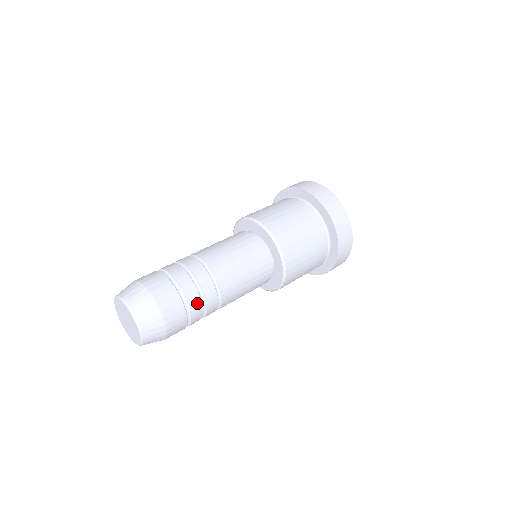
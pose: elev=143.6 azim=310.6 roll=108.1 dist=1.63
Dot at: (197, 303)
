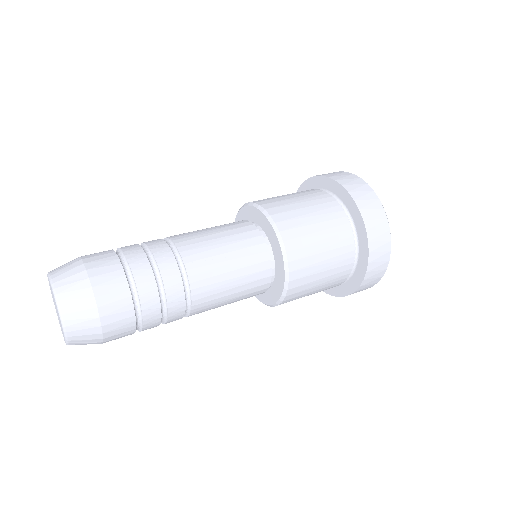
Dot at: (150, 286)
